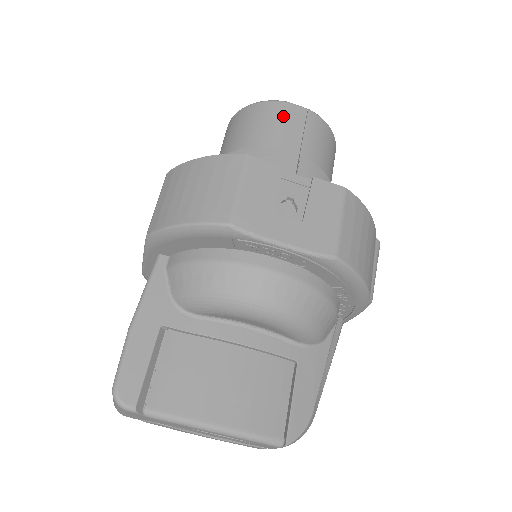
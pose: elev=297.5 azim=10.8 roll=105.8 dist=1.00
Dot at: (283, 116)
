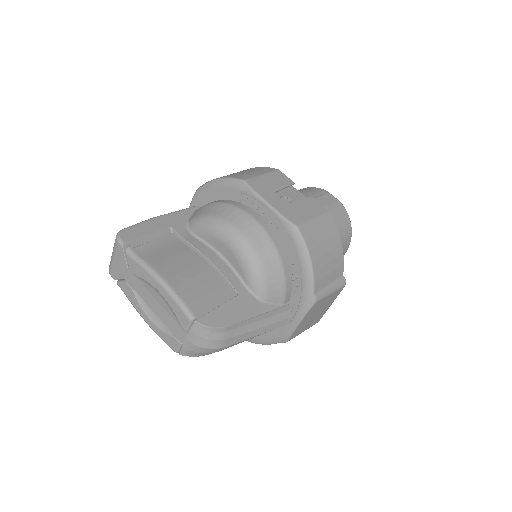
Dot at: (320, 193)
